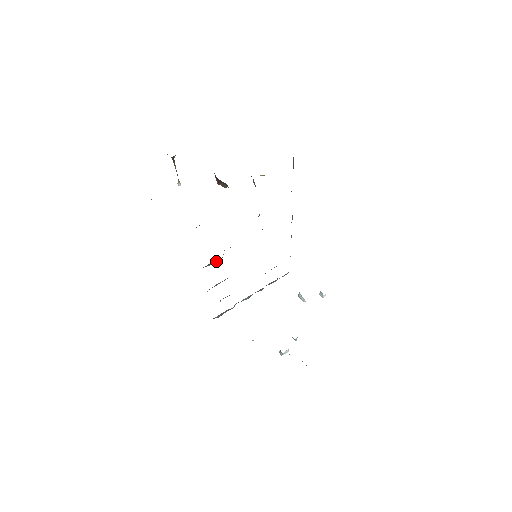
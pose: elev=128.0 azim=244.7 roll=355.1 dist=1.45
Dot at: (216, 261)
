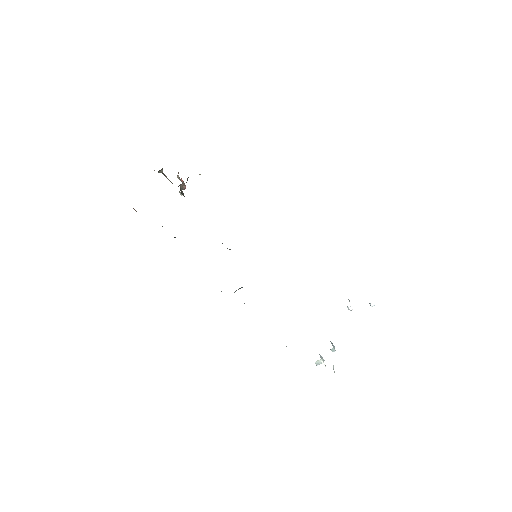
Dot at: occluded
